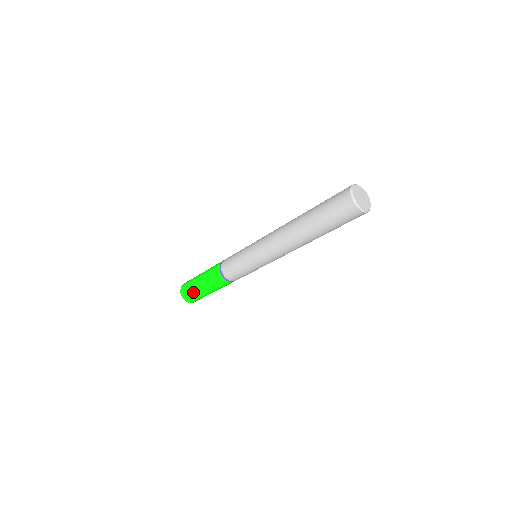
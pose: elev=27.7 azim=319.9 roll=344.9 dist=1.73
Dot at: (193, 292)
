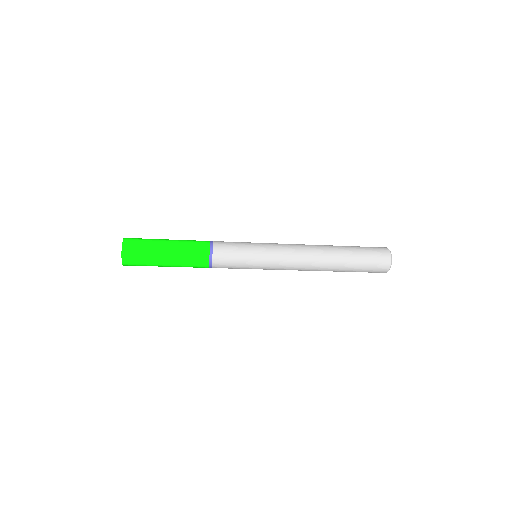
Dot at: (147, 261)
